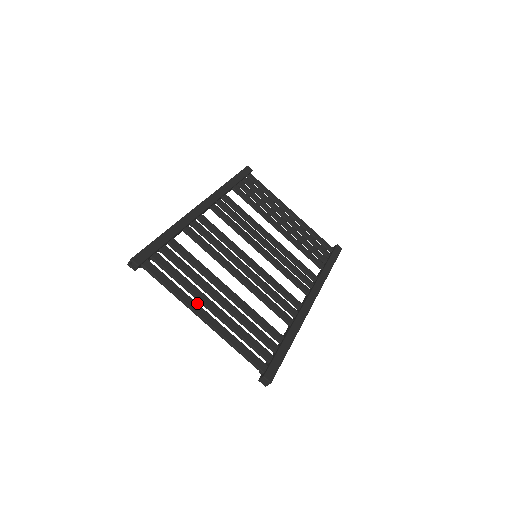
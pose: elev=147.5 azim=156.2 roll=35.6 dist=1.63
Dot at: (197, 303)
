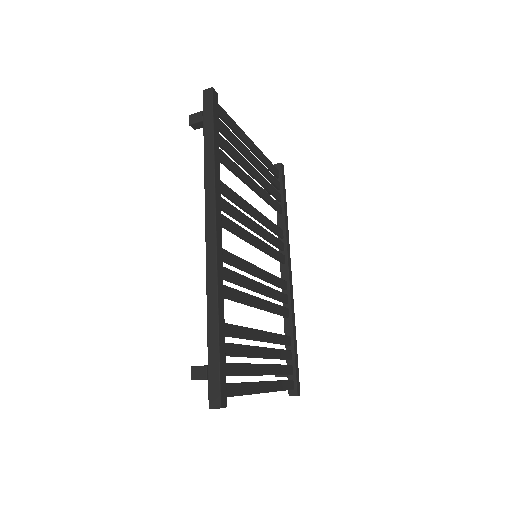
Dot at: (258, 382)
